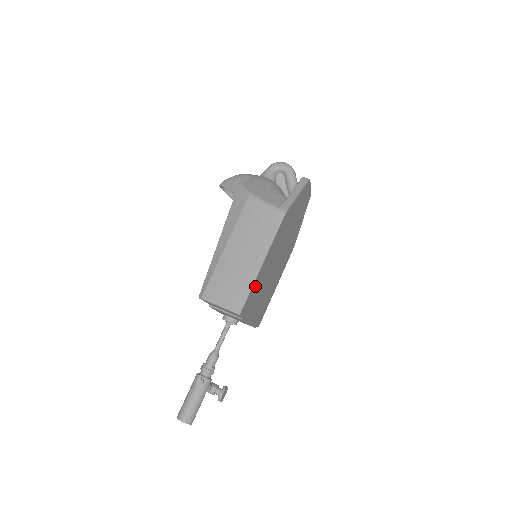
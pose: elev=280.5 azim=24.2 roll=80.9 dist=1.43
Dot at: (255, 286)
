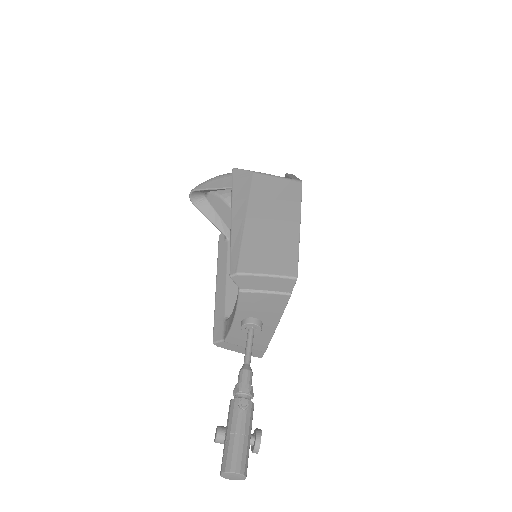
Dot at: occluded
